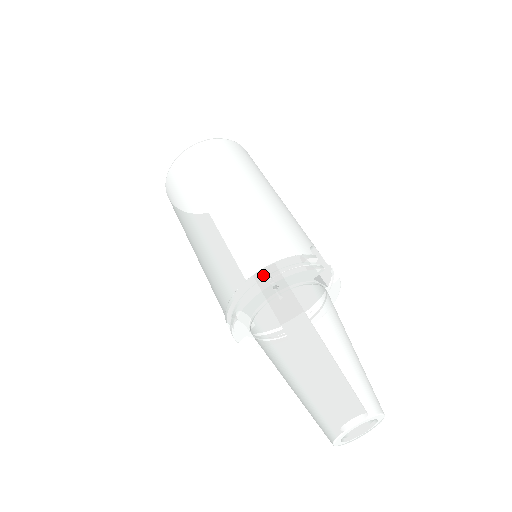
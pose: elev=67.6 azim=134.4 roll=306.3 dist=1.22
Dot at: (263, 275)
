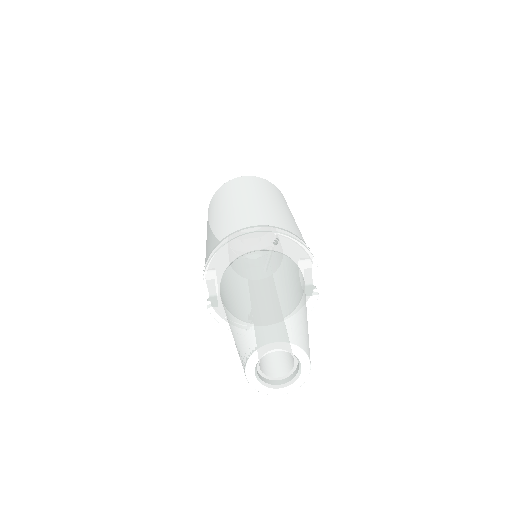
Dot at: (273, 229)
